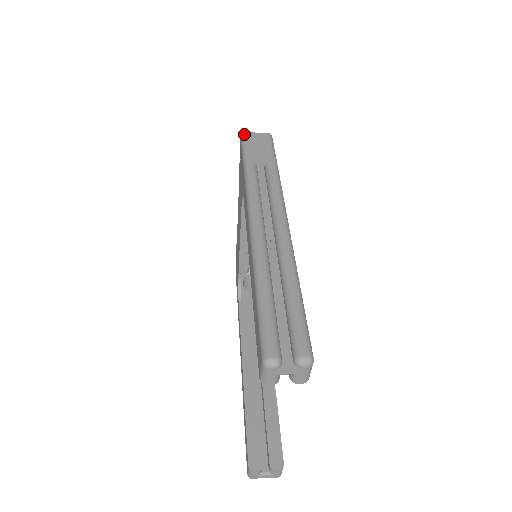
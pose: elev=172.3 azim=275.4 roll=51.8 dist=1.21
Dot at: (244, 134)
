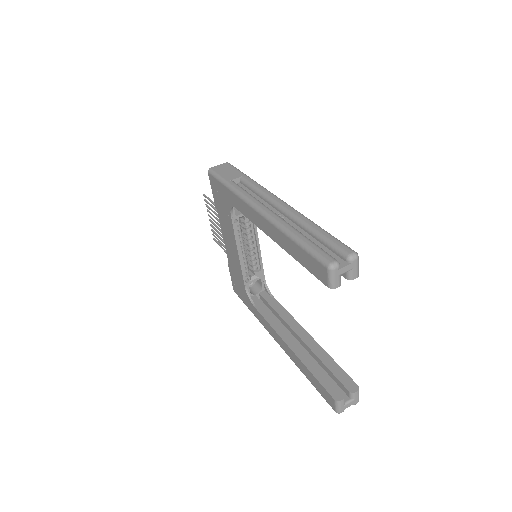
Dot at: (210, 169)
